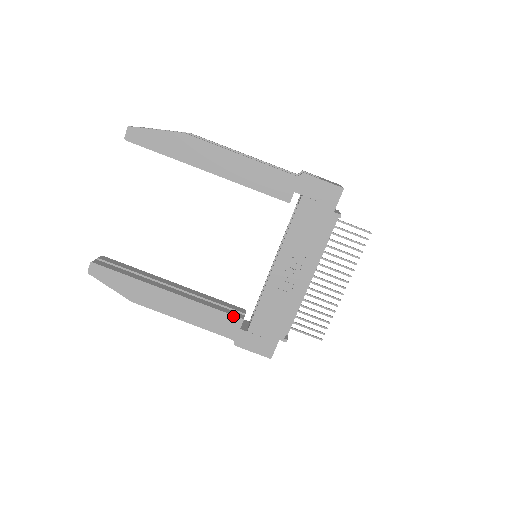
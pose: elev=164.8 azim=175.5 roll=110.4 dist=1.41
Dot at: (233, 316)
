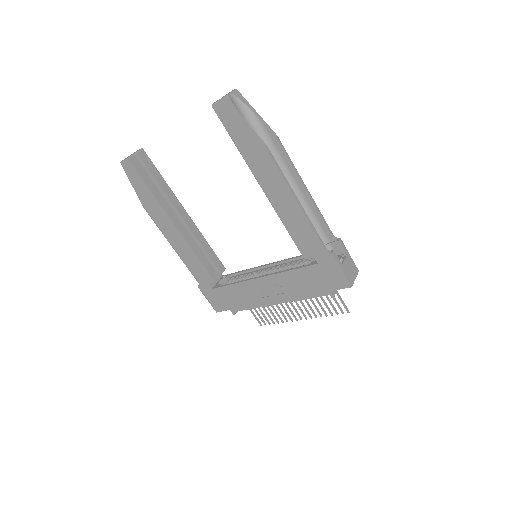
Dot at: (209, 274)
